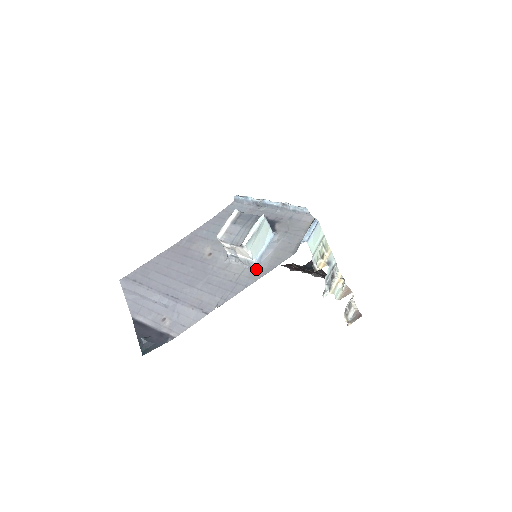
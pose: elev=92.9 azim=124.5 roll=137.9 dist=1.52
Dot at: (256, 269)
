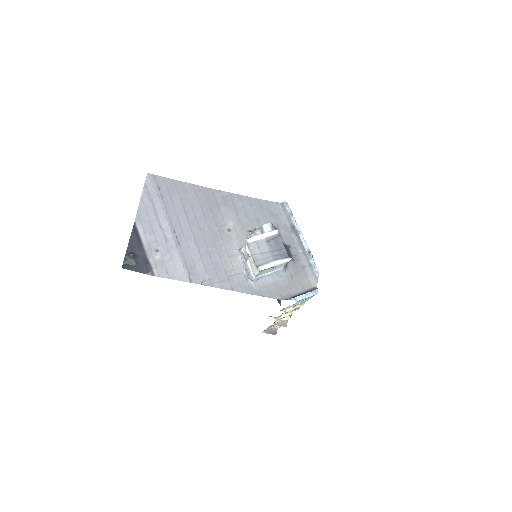
Dot at: (249, 283)
